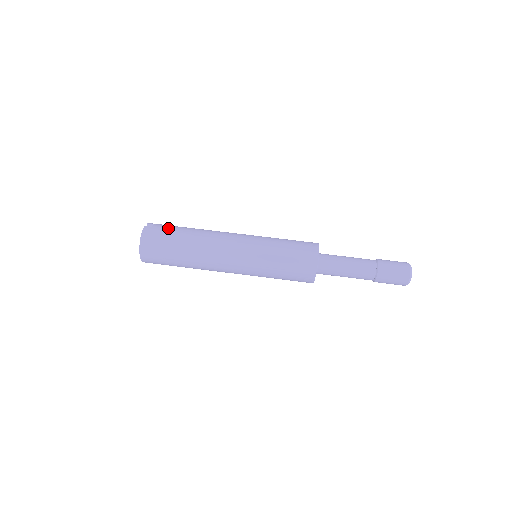
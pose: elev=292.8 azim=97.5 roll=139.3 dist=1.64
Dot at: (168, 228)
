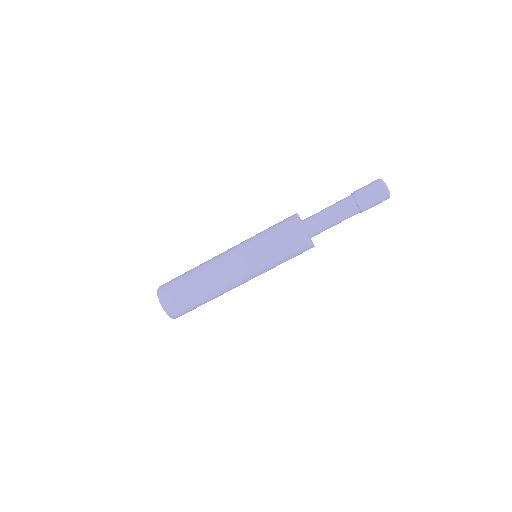
Dot at: (175, 278)
